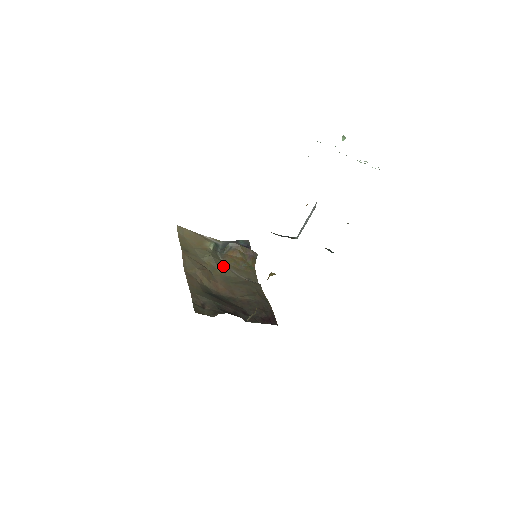
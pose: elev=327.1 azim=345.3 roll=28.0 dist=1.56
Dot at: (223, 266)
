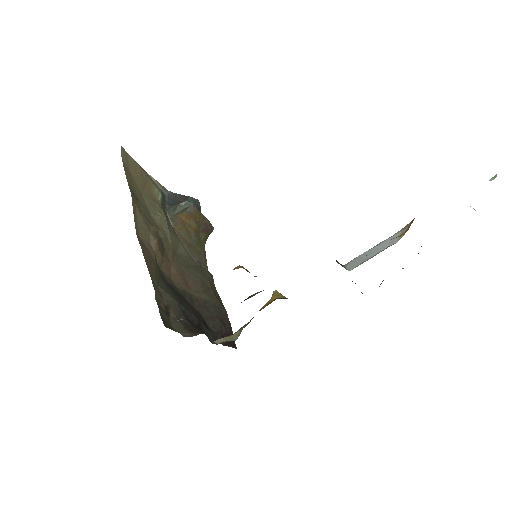
Dot at: (175, 235)
